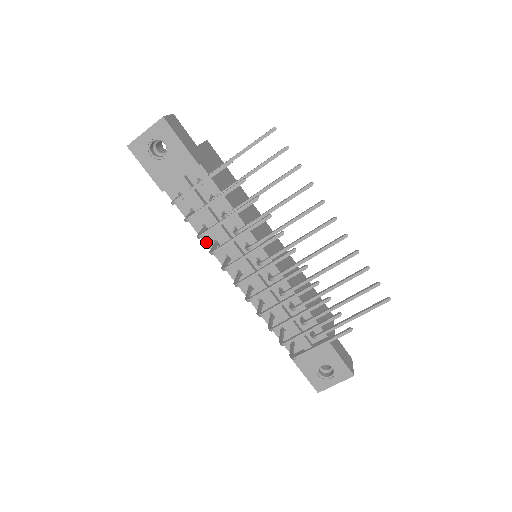
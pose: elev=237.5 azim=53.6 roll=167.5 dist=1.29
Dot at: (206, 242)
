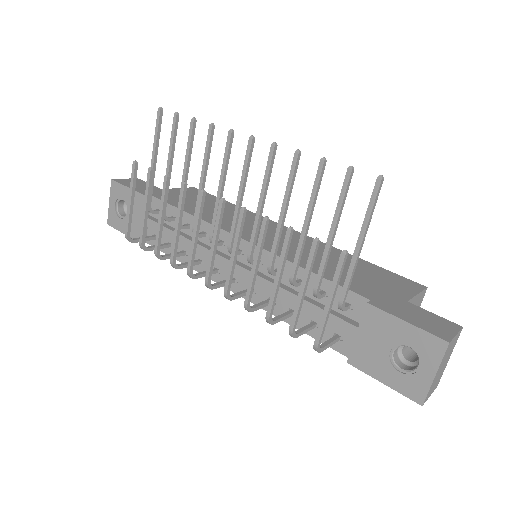
Dot at: (193, 268)
